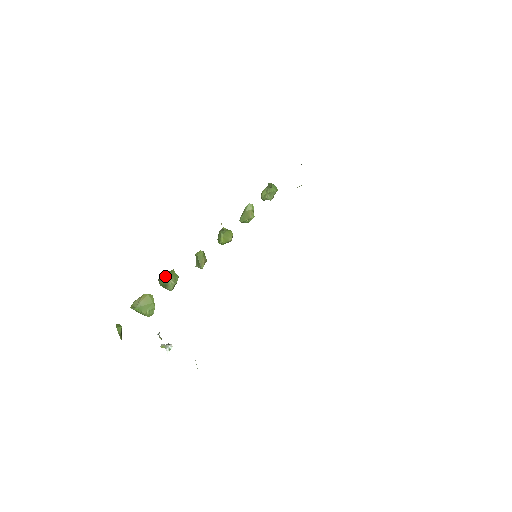
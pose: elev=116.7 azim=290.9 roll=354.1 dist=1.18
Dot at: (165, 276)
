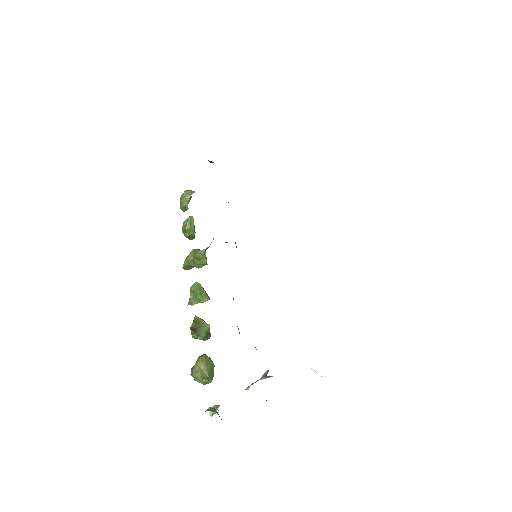
Dot at: (201, 325)
